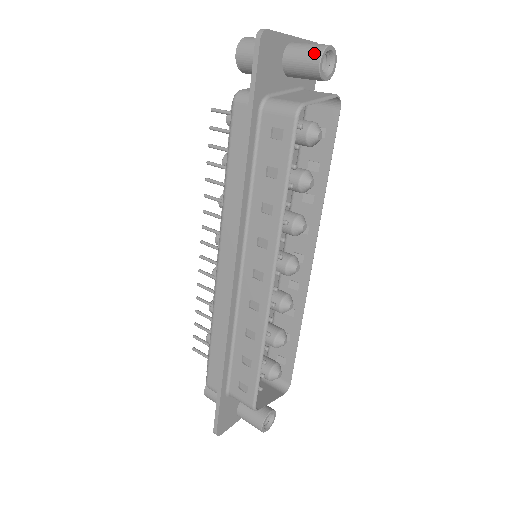
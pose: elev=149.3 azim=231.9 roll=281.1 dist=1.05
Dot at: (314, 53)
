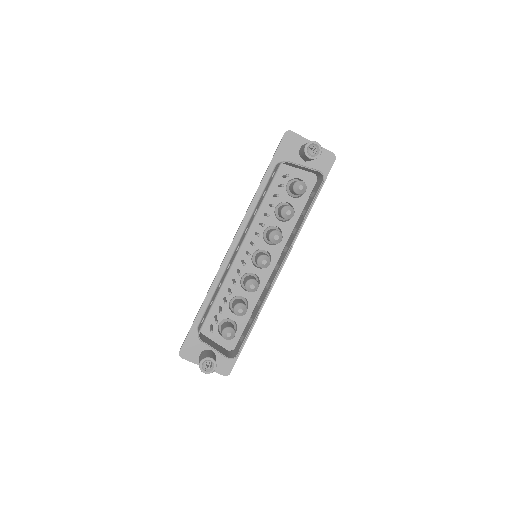
Dot at: (306, 143)
